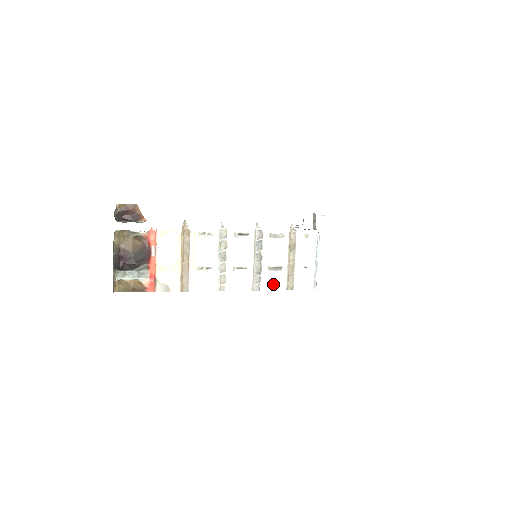
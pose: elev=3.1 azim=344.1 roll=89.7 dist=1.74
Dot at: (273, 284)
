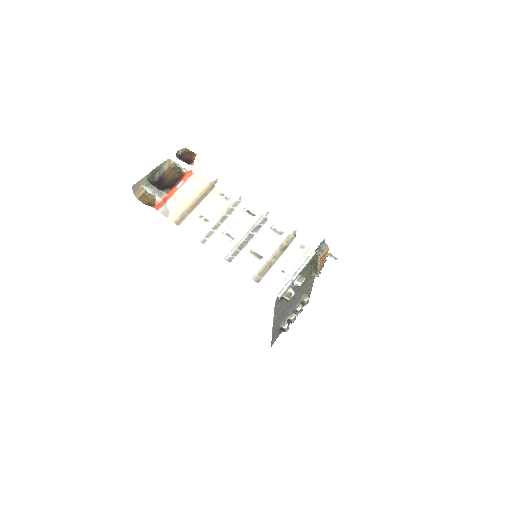
Dot at: (245, 266)
